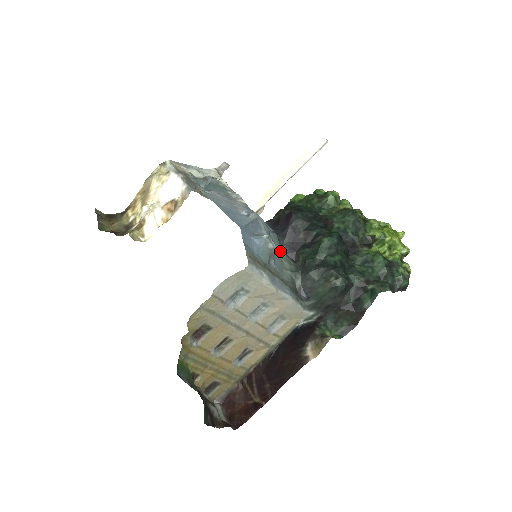
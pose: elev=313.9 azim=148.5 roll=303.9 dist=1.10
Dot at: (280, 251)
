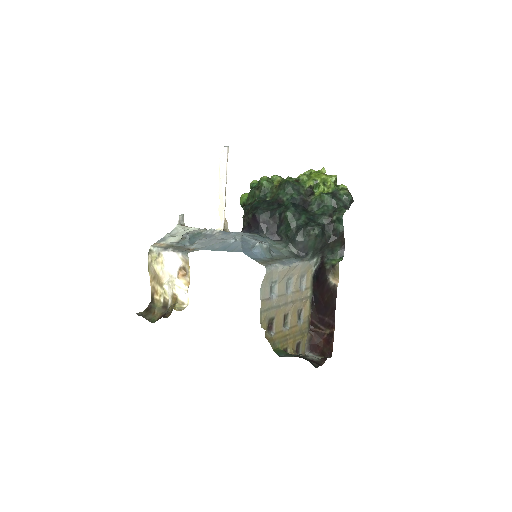
Dot at: (268, 242)
